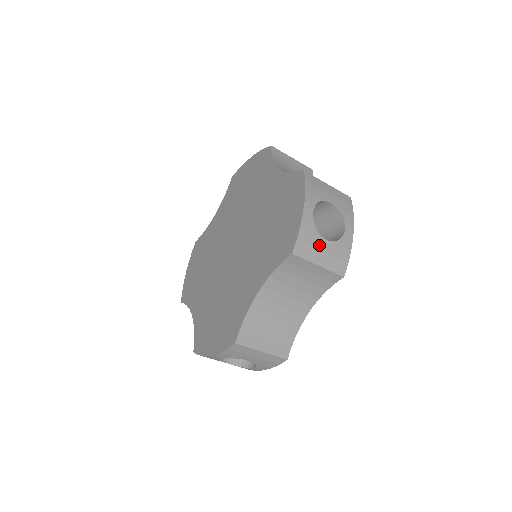
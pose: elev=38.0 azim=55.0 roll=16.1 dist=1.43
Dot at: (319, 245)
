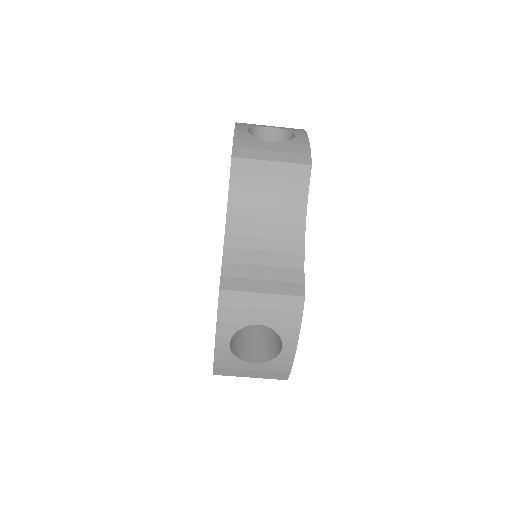
Dot at: (264, 147)
